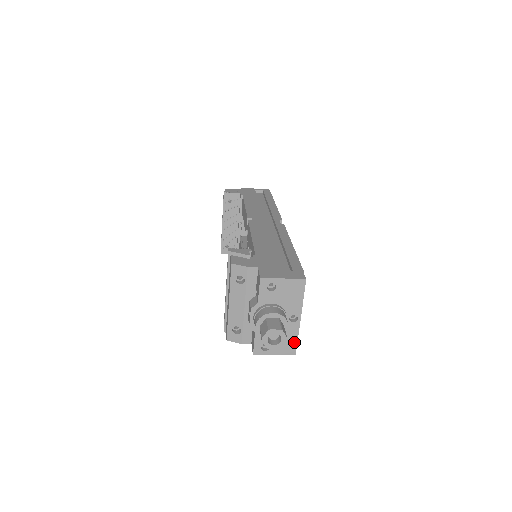
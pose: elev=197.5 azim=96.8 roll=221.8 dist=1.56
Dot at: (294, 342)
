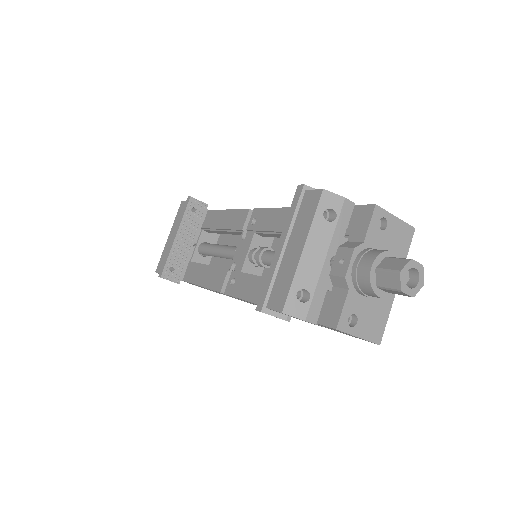
Dot at: (383, 322)
